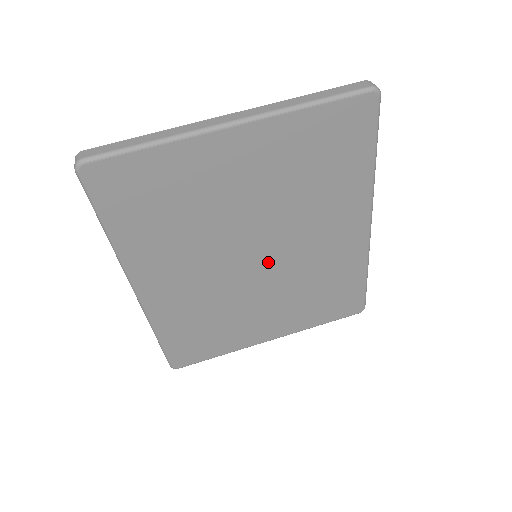
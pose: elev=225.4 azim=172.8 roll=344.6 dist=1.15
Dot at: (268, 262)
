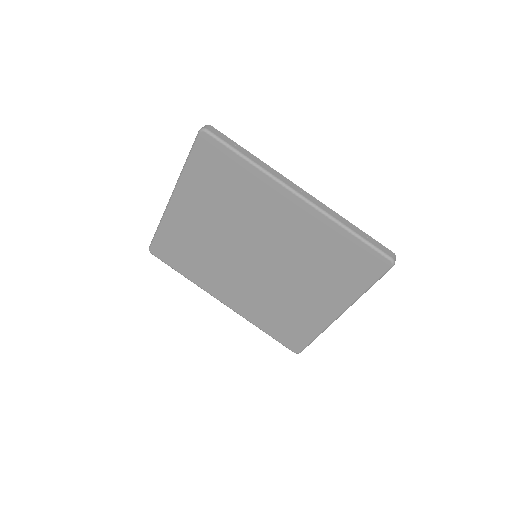
Dot at: (266, 257)
